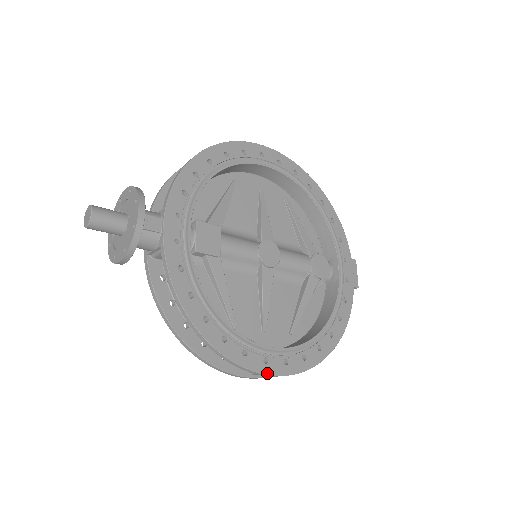
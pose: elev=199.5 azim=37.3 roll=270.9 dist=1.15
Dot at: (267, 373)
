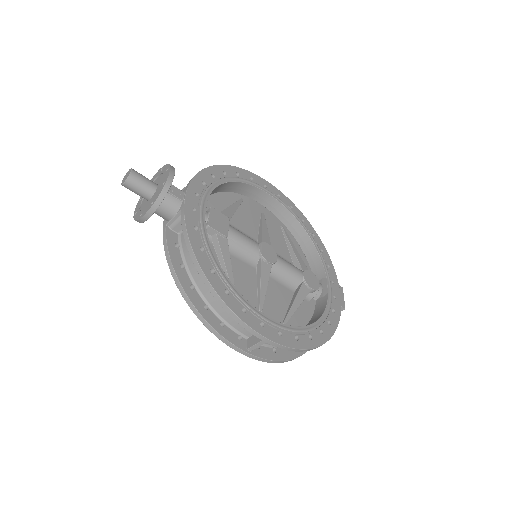
Dot at: (263, 334)
